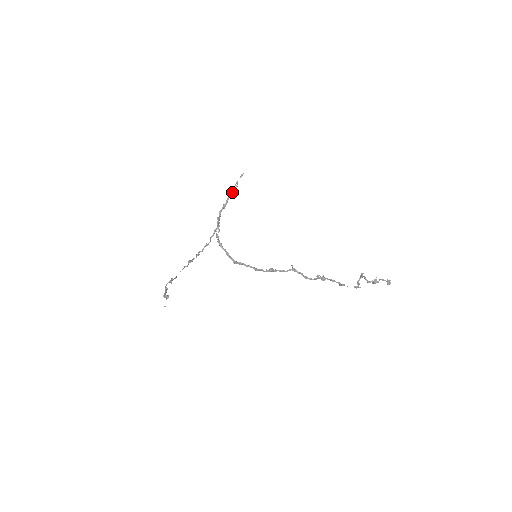
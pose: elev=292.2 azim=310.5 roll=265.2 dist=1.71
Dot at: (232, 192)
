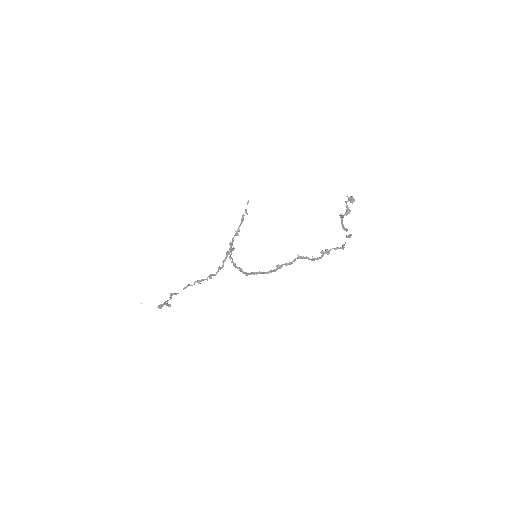
Dot at: (242, 219)
